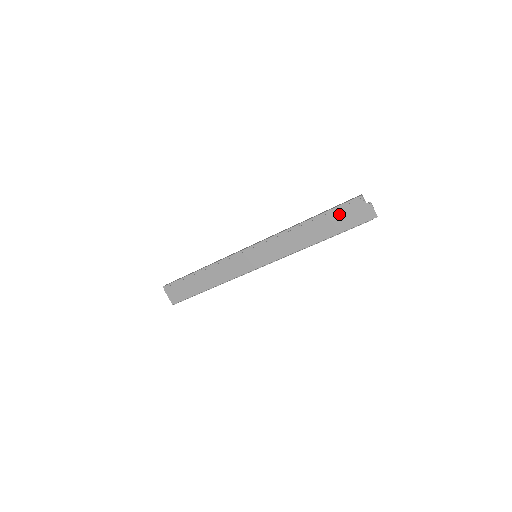
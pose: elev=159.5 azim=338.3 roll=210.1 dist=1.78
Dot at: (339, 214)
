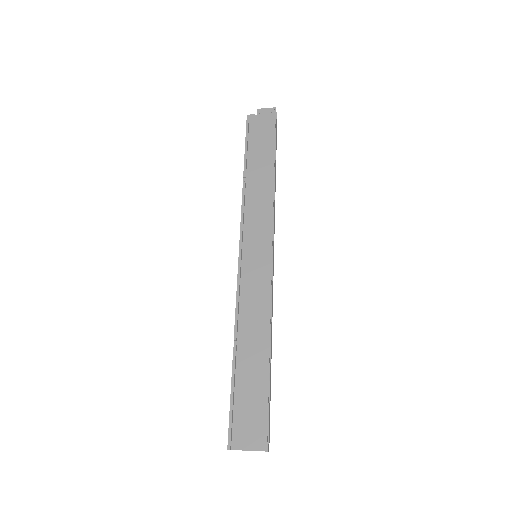
Dot at: (254, 139)
